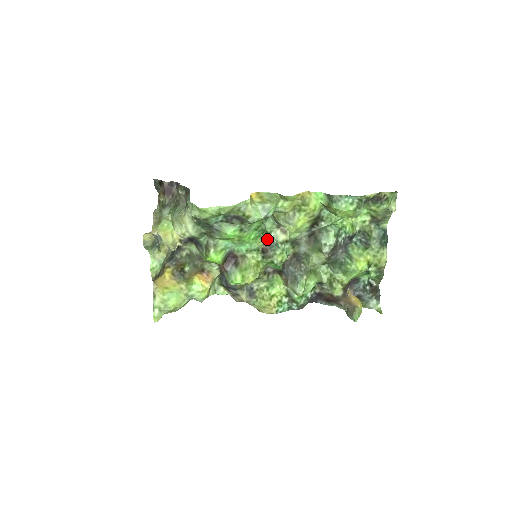
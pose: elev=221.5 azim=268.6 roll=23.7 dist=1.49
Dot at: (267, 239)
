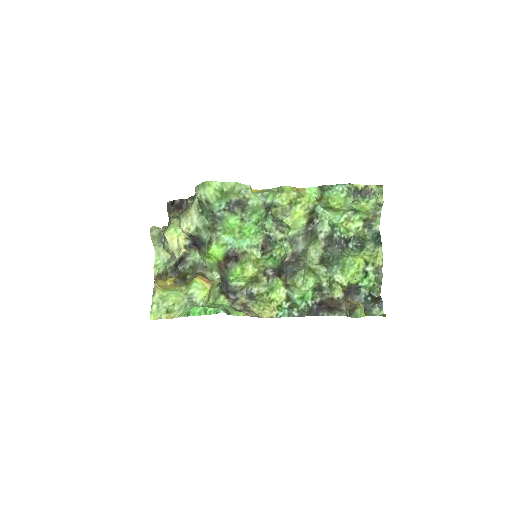
Dot at: (266, 236)
